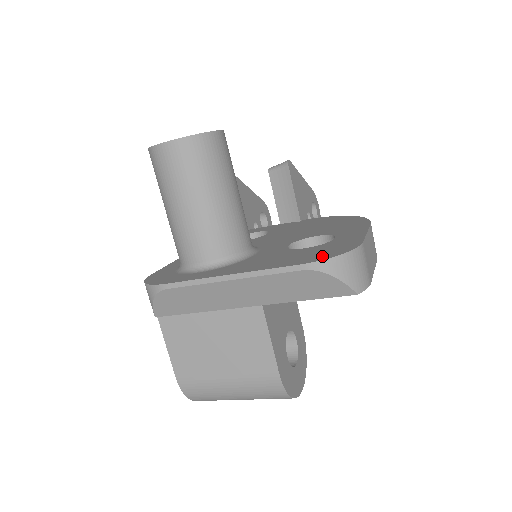
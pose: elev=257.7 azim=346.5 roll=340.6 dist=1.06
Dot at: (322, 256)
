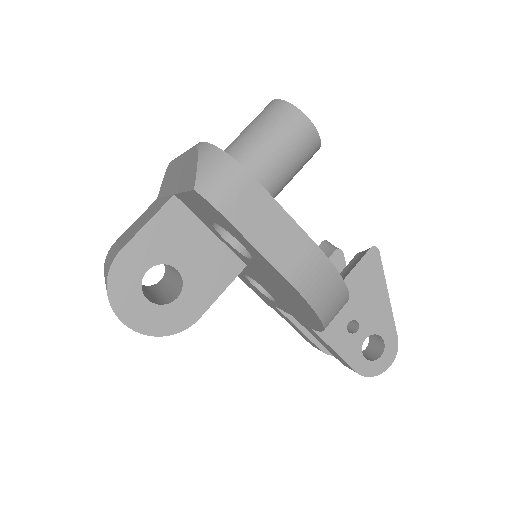
Dot at: occluded
